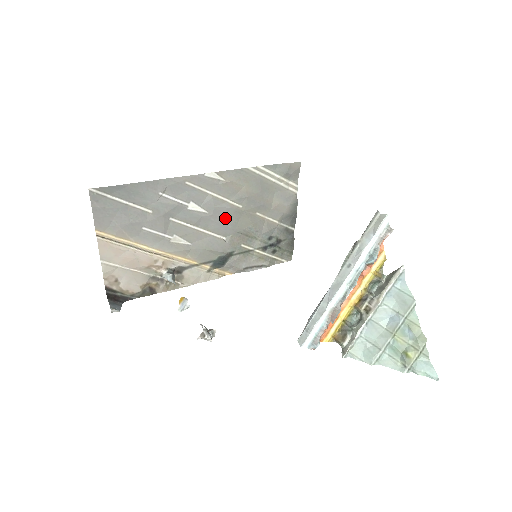
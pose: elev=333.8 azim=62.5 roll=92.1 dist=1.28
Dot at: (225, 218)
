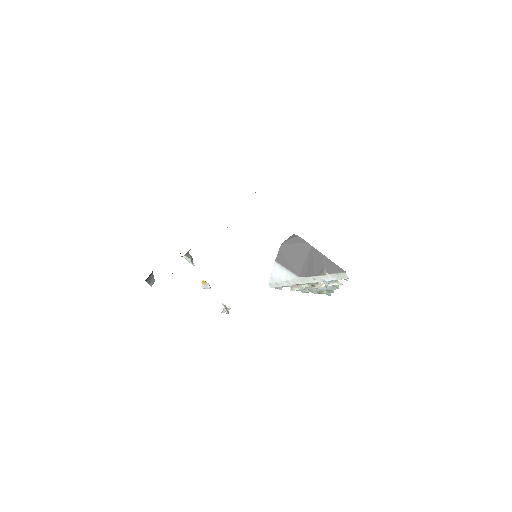
Dot at: occluded
